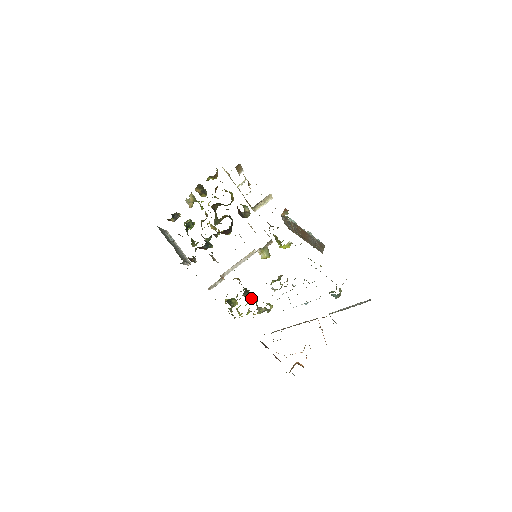
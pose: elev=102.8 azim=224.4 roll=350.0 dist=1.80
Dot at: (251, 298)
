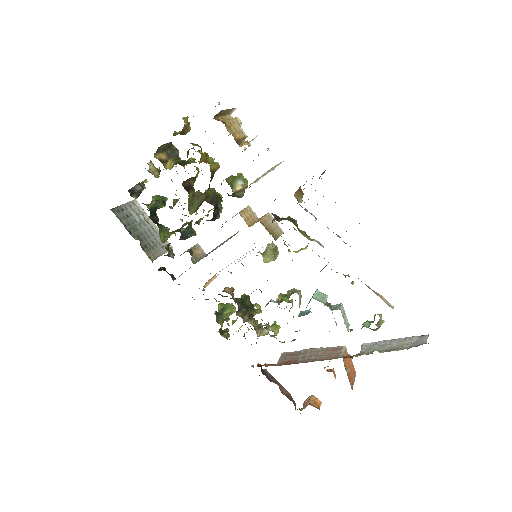
Dot at: (250, 314)
